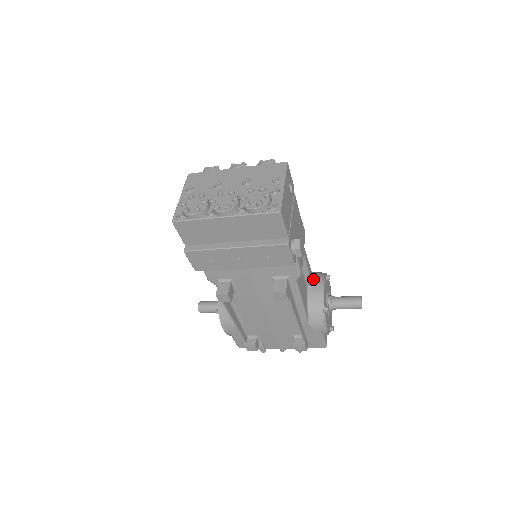
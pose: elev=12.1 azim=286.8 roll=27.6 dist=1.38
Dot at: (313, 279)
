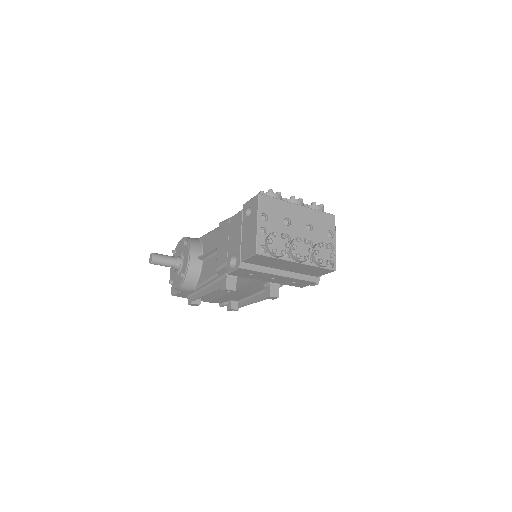
Dot at: occluded
